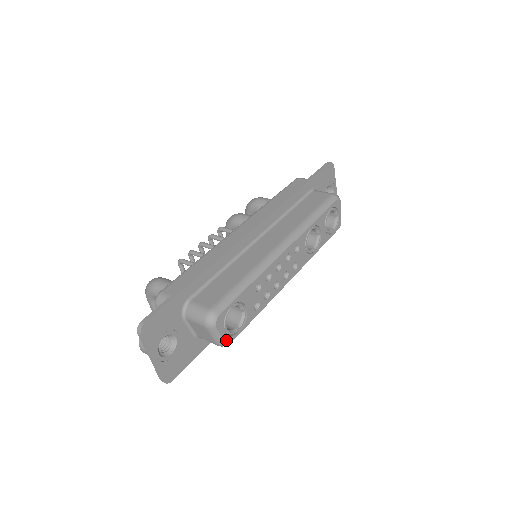
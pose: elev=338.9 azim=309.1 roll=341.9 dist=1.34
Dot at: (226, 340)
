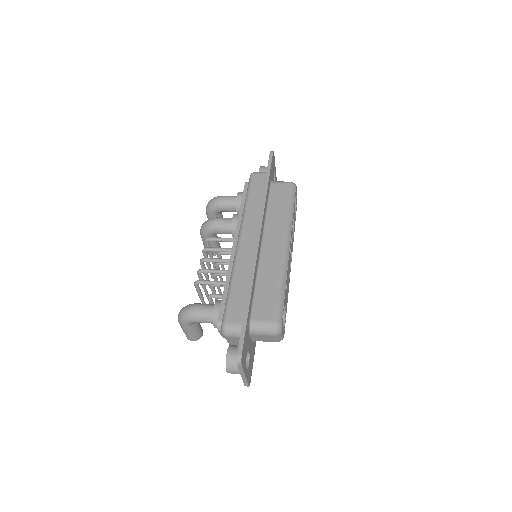
Dot at: (283, 336)
